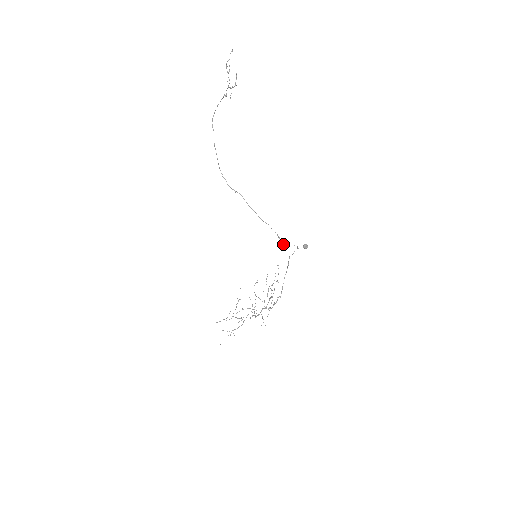
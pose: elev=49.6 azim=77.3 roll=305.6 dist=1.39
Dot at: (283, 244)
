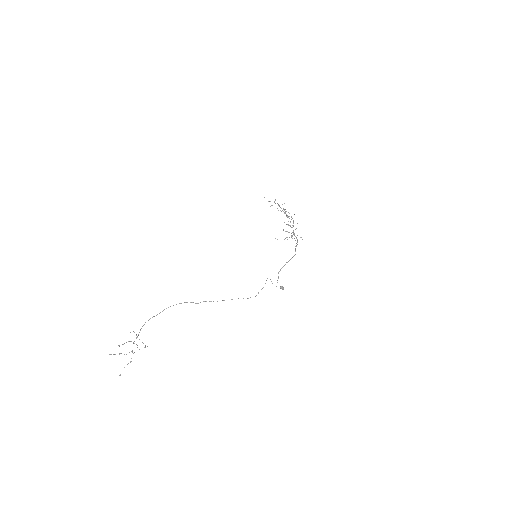
Dot at: (266, 280)
